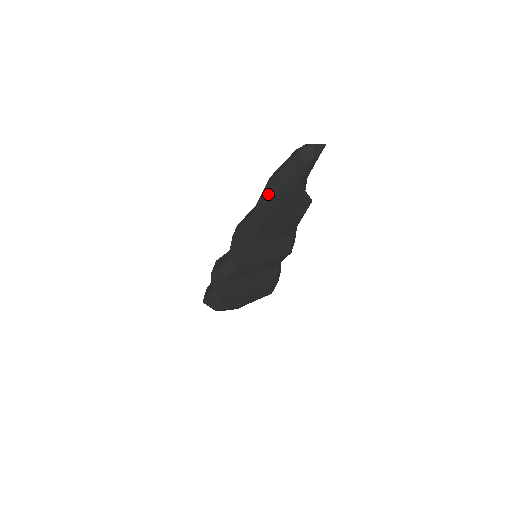
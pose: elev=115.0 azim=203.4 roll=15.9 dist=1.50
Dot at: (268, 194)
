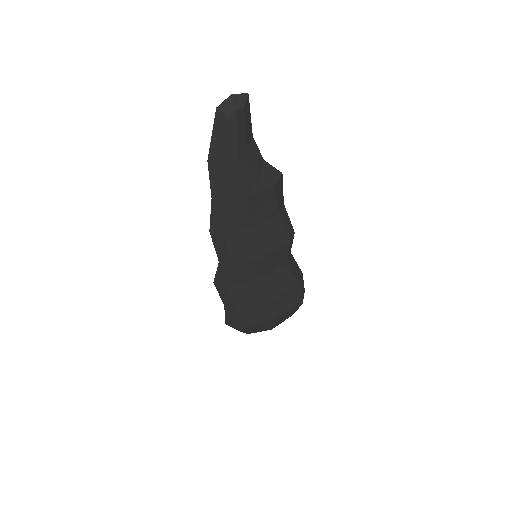
Dot at: (214, 168)
